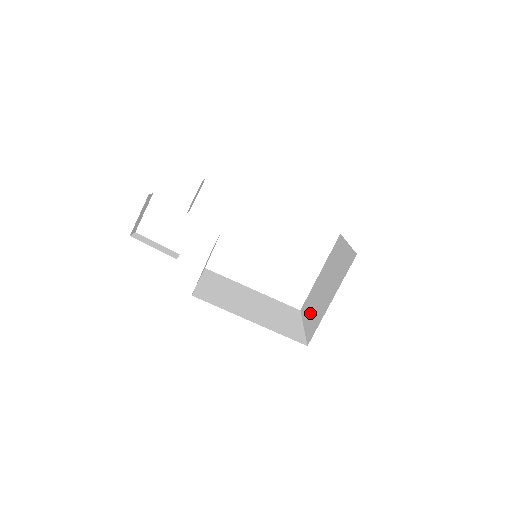
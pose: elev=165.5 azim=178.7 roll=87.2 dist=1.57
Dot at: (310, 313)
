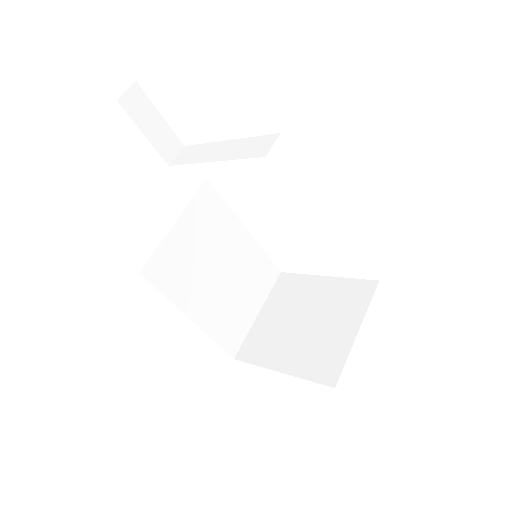
Dot at: (272, 315)
